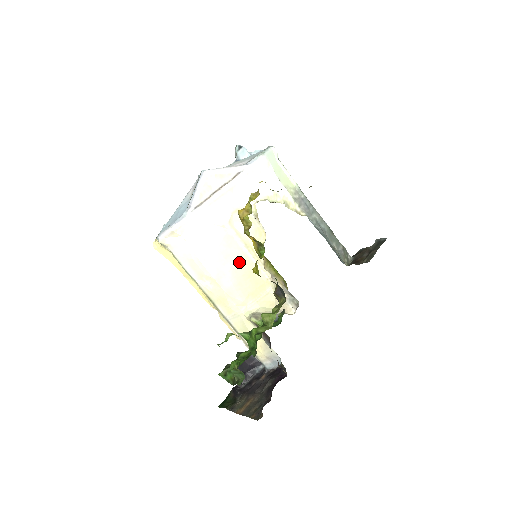
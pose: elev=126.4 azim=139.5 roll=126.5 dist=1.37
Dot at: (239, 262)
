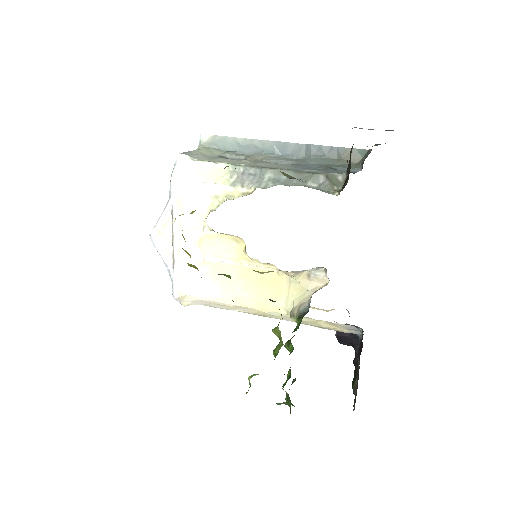
Dot at: (243, 278)
